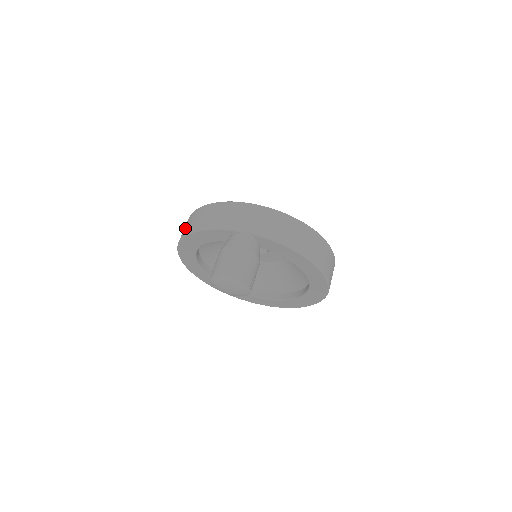
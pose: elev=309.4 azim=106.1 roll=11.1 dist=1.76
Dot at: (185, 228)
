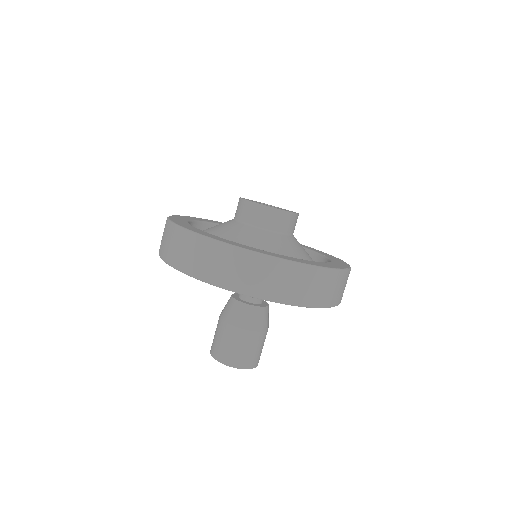
Dot at: (168, 247)
